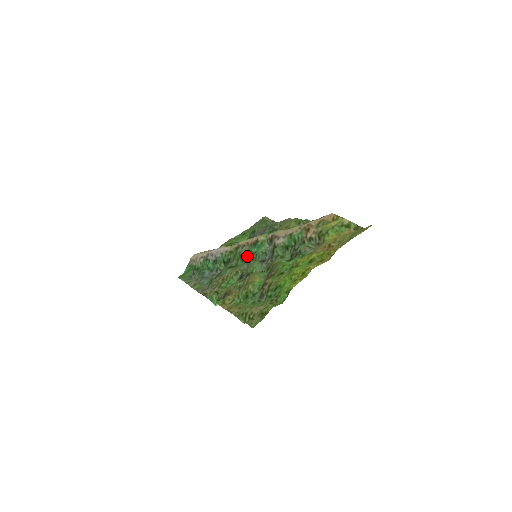
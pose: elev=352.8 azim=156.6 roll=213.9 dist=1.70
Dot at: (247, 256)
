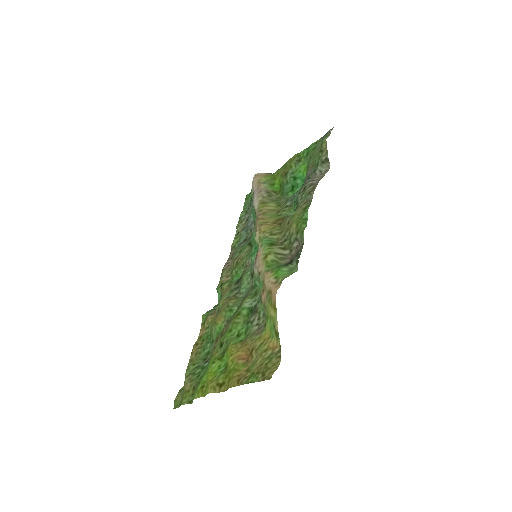
Dot at: occluded
